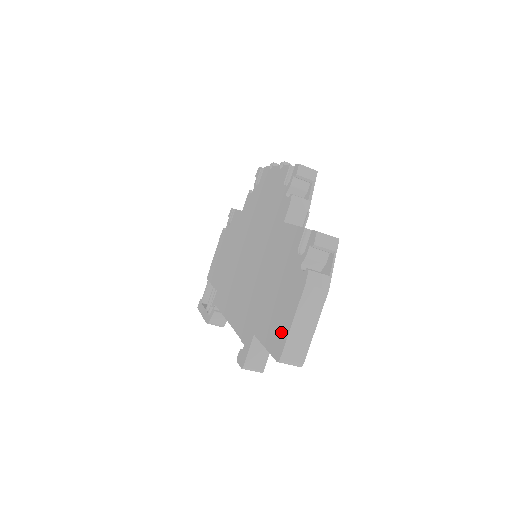
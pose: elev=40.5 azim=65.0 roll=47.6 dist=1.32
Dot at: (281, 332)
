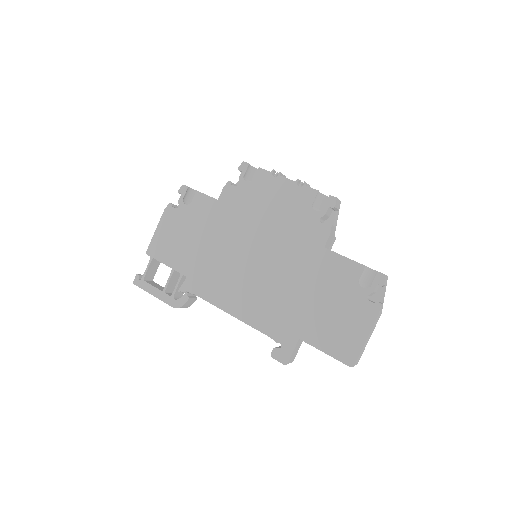
Dot at: (350, 345)
